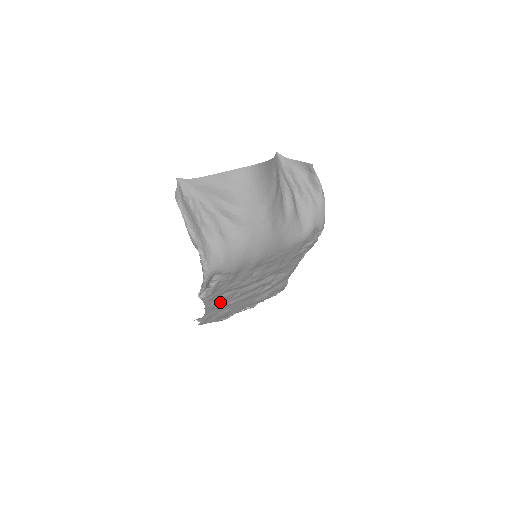
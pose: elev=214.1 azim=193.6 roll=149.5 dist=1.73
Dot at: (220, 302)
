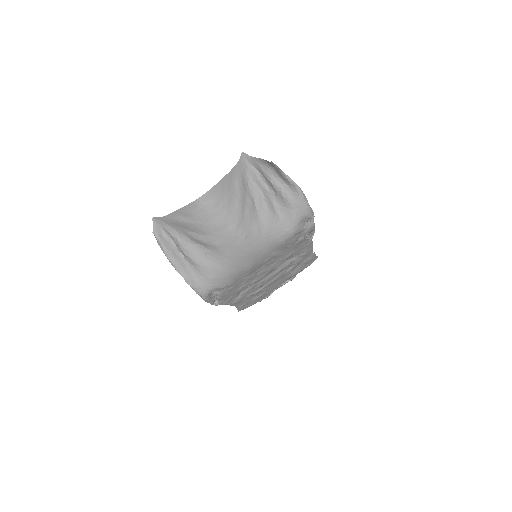
Dot at: (242, 297)
